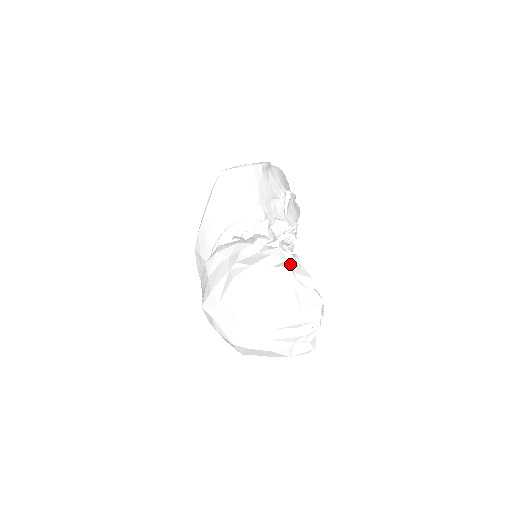
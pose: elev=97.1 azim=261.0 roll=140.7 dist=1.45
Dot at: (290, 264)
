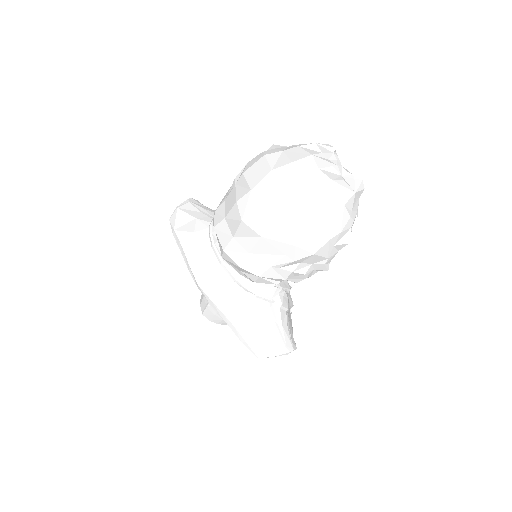
Dot at: occluded
